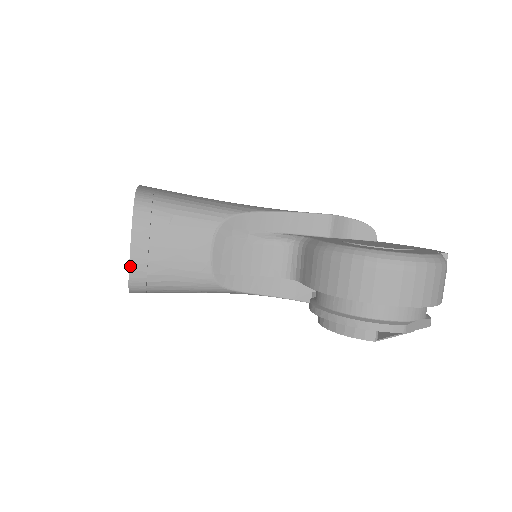
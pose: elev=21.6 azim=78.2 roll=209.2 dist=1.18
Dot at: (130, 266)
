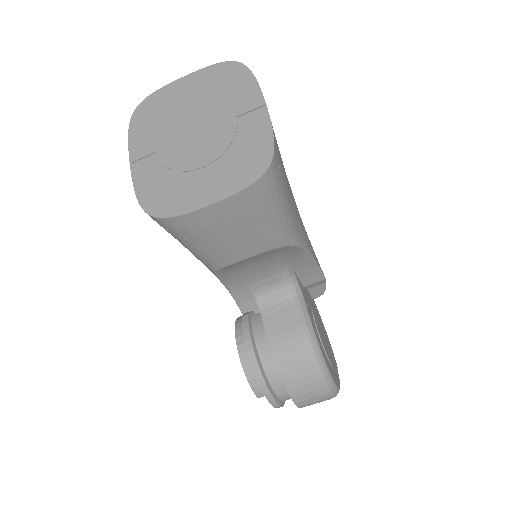
Dot at: (183, 215)
